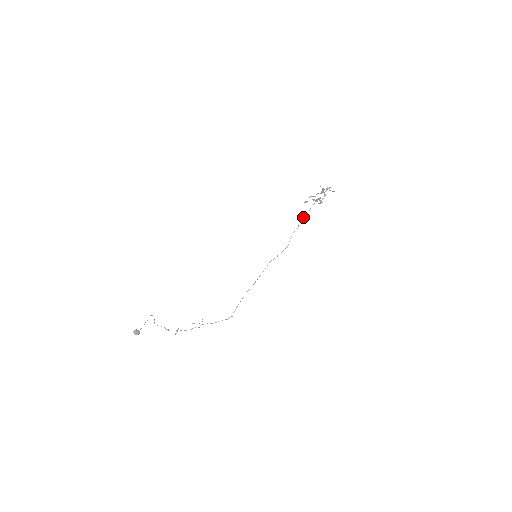
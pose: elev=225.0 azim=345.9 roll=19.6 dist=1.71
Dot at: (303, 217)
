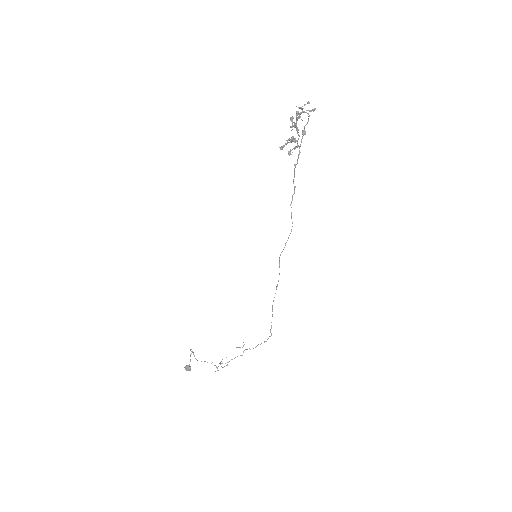
Dot at: (294, 171)
